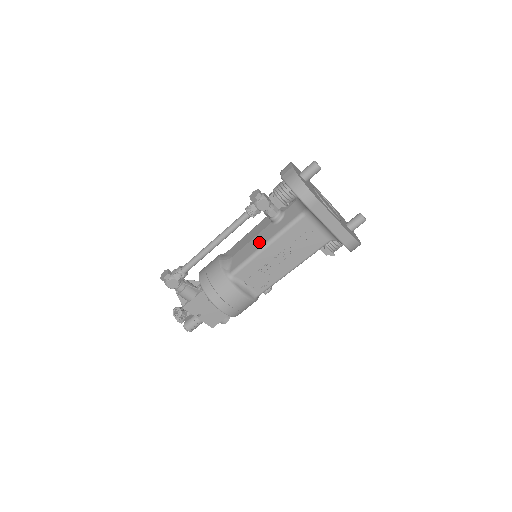
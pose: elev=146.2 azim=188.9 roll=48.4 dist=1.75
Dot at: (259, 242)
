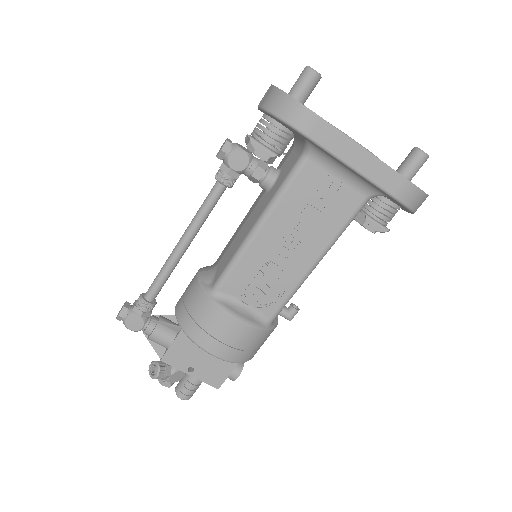
Dot at: (248, 226)
